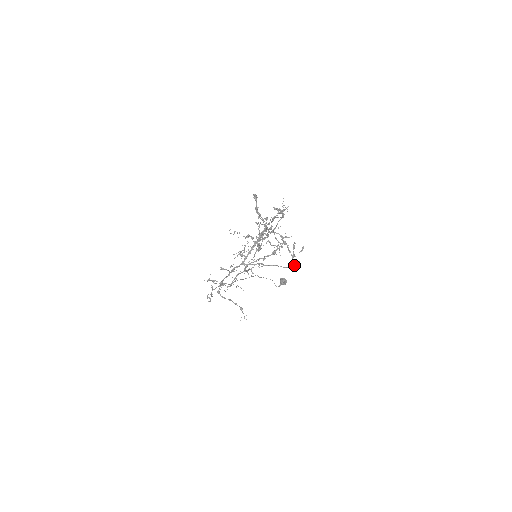
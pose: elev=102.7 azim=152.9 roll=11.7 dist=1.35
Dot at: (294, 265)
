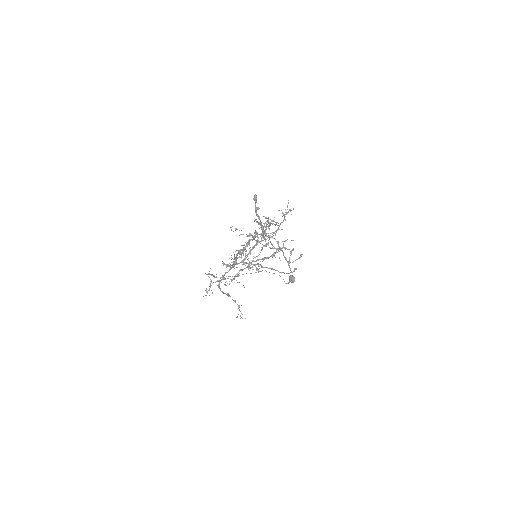
Dot at: (290, 272)
